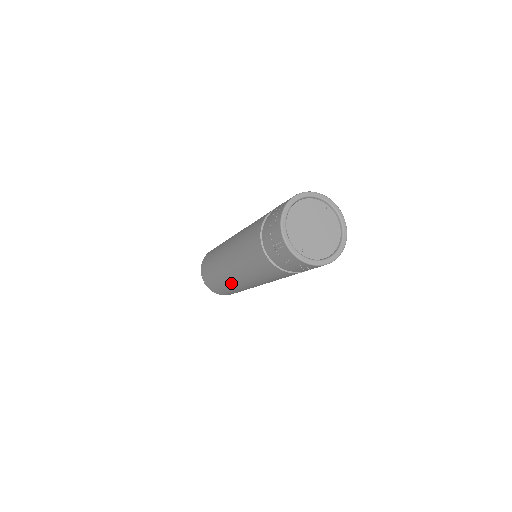
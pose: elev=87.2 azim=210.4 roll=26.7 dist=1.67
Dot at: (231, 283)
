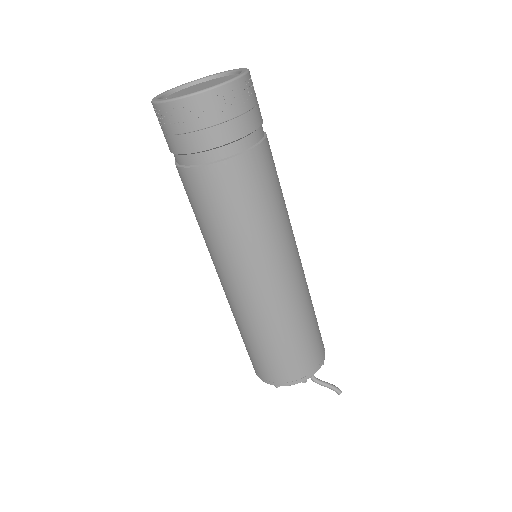
Dot at: occluded
